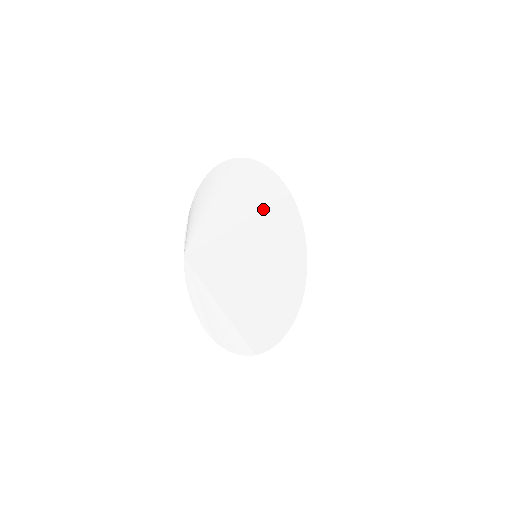
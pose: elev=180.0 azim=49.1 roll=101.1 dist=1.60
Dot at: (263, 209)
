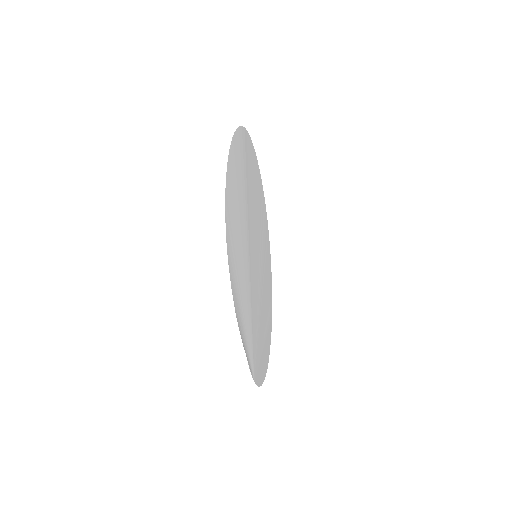
Dot at: (245, 203)
